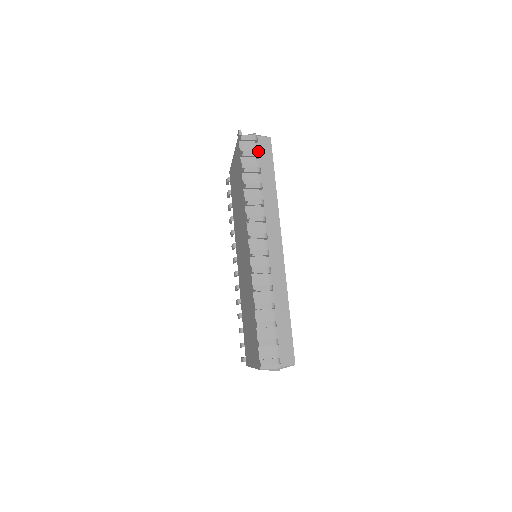
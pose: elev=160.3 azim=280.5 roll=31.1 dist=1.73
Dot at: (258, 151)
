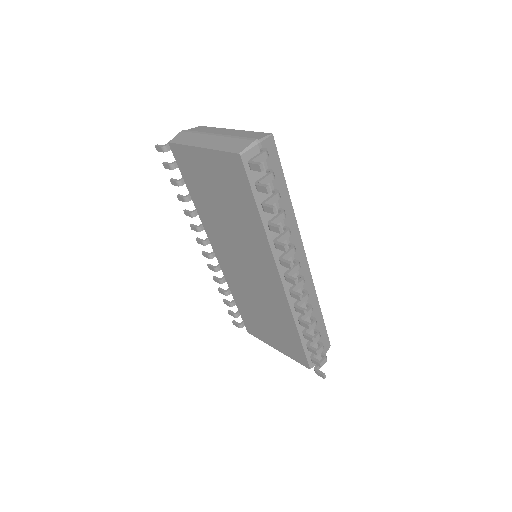
Dot at: occluded
